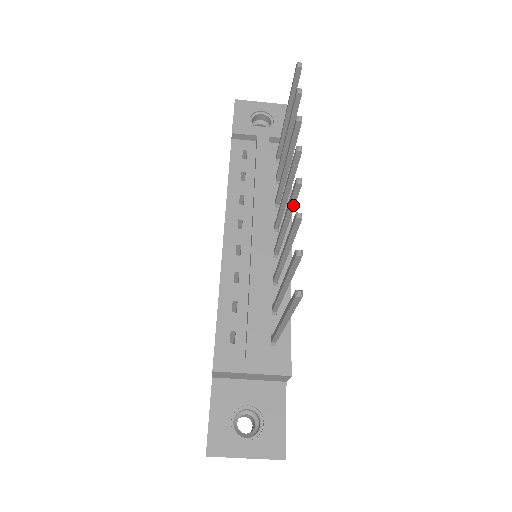
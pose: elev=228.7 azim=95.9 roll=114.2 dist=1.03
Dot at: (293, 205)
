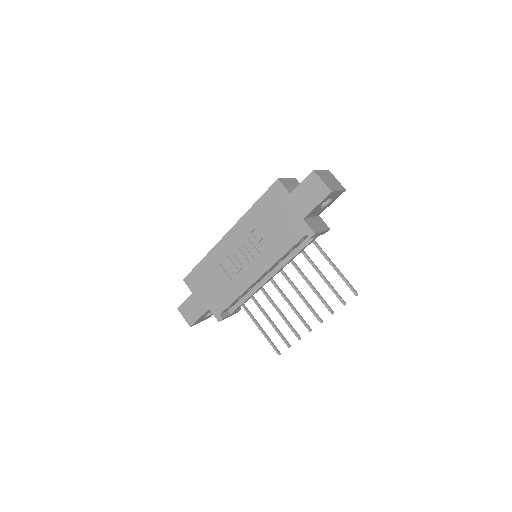
Dot at: (300, 317)
